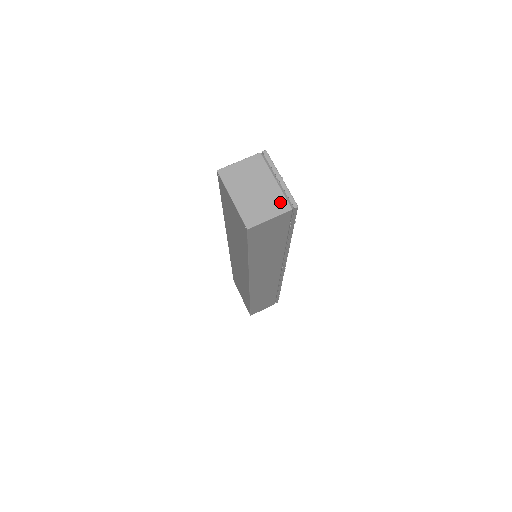
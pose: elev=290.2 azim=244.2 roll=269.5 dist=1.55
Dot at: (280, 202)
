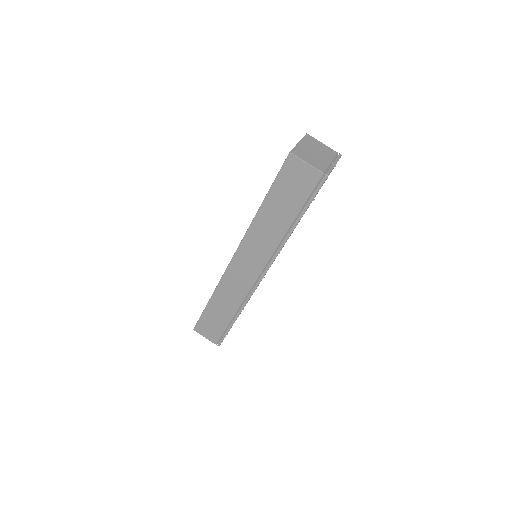
Dot at: (321, 166)
